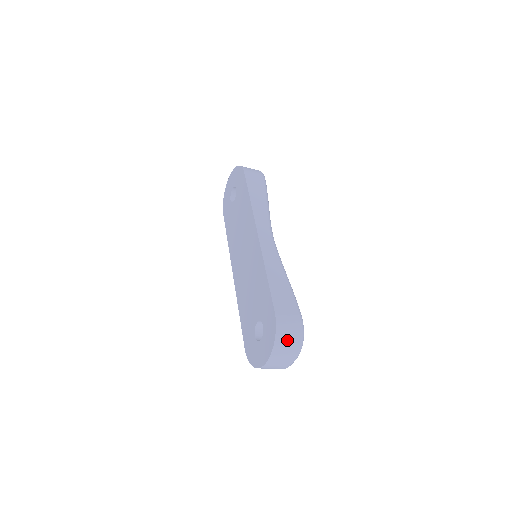
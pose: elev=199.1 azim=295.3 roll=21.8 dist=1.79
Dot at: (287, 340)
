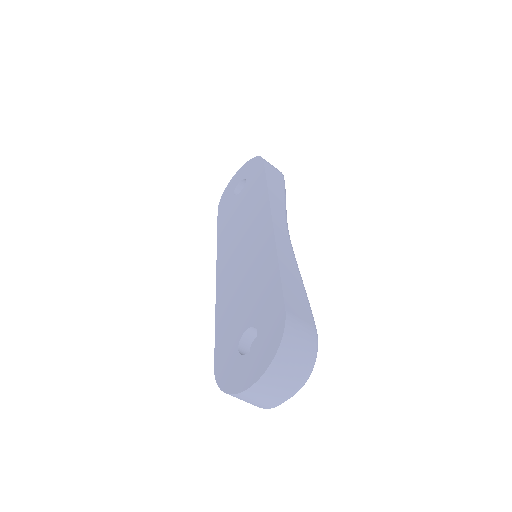
Dot at: (294, 357)
